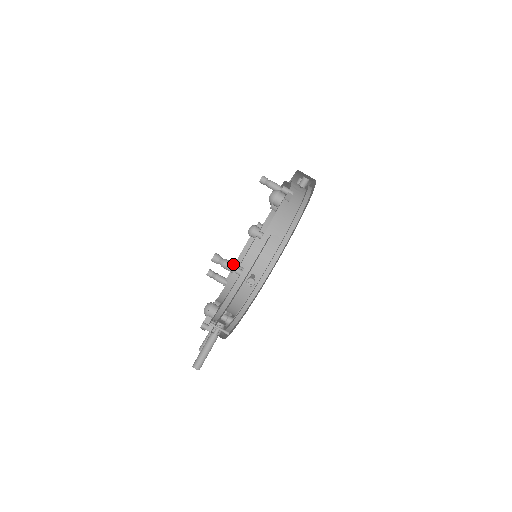
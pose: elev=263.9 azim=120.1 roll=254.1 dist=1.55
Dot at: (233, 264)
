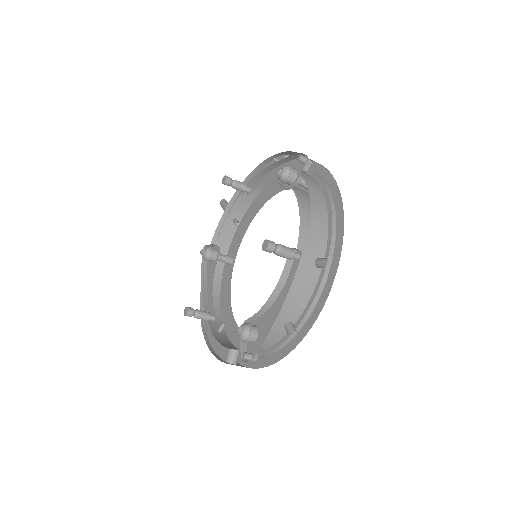
Dot at: occluded
